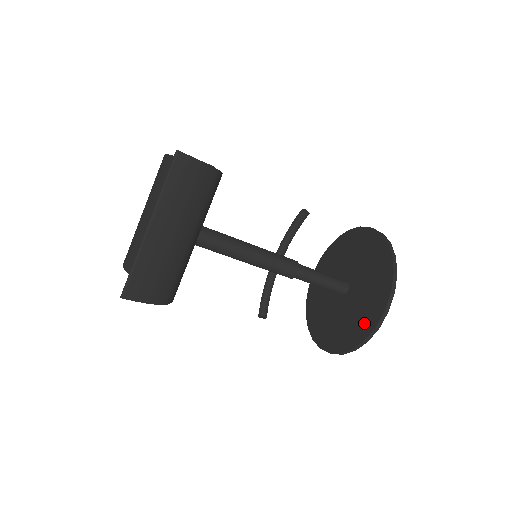
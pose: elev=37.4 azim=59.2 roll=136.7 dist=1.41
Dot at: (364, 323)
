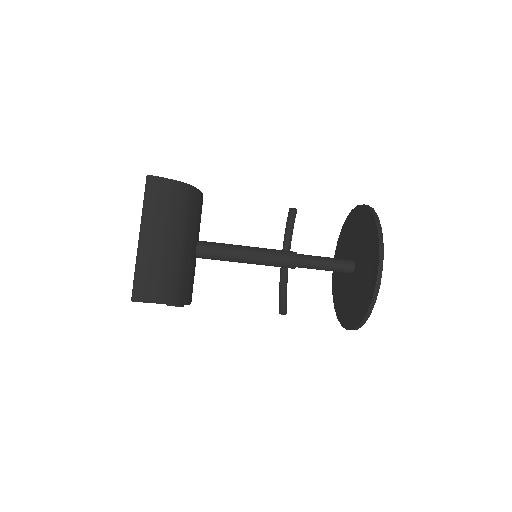
Dot at: (369, 286)
